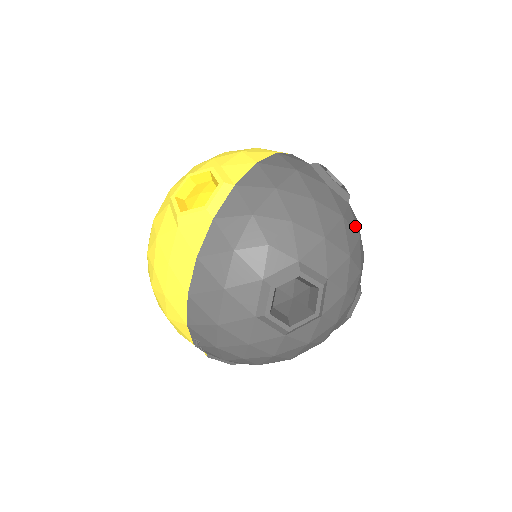
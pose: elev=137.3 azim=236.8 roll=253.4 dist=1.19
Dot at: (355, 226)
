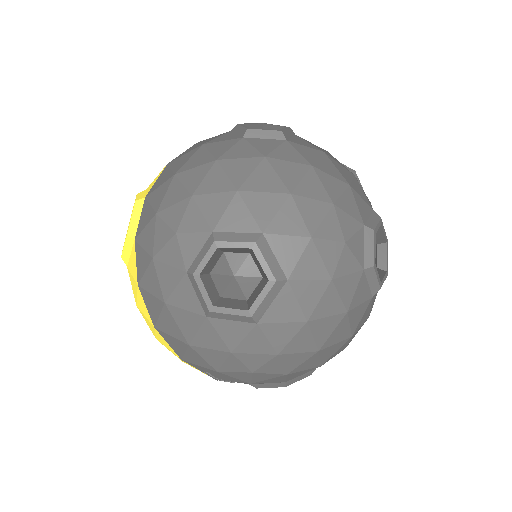
Dot at: (299, 158)
